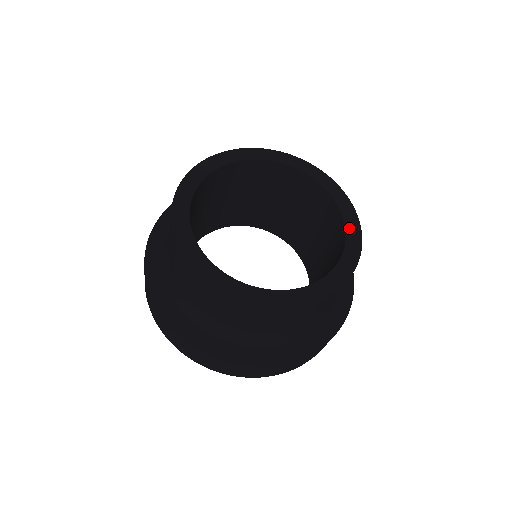
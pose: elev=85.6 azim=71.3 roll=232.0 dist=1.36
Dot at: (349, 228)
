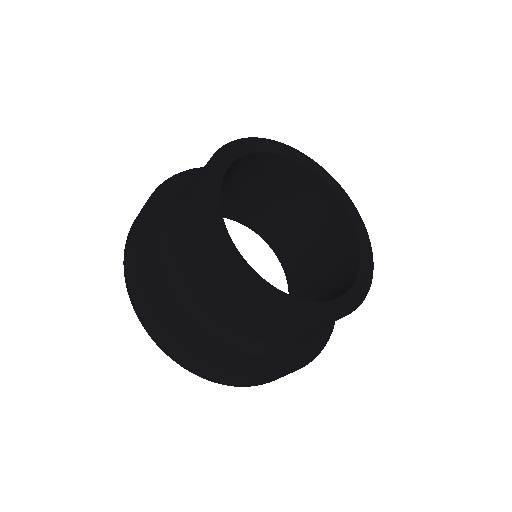
Dot at: (362, 245)
